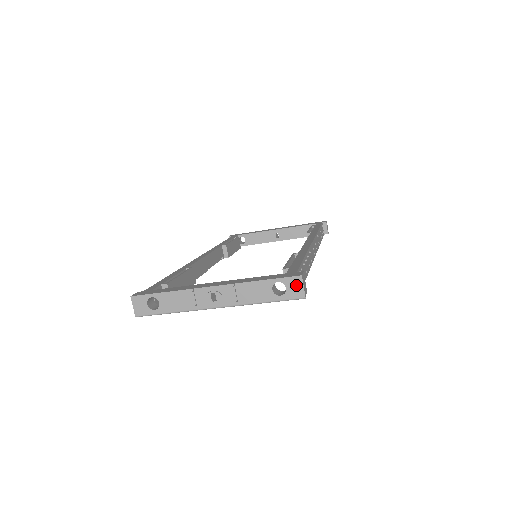
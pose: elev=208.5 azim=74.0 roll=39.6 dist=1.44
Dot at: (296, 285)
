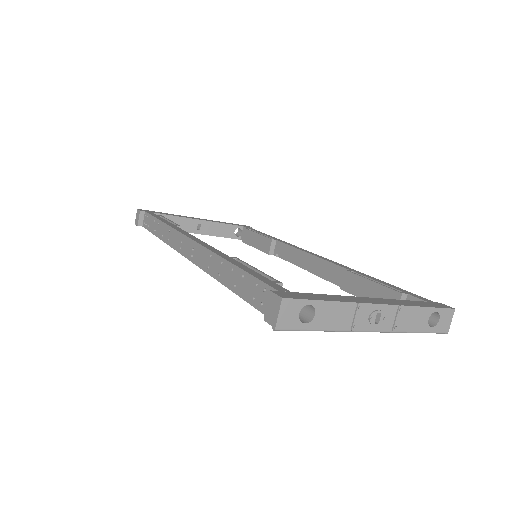
Dot at: (447, 318)
